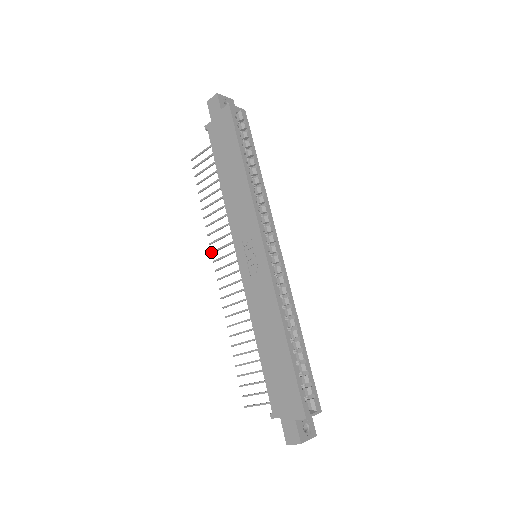
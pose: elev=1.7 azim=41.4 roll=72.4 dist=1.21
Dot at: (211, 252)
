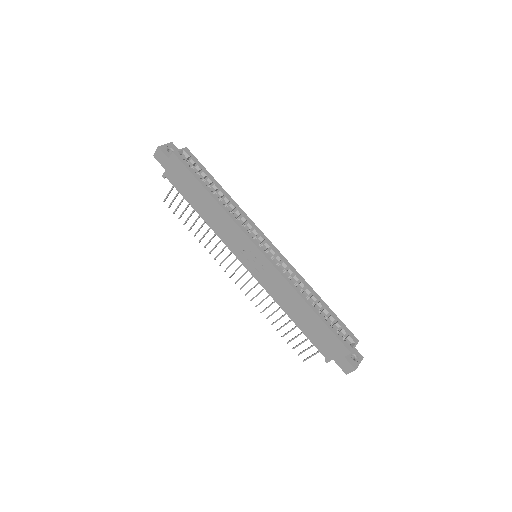
Dot at: (219, 265)
